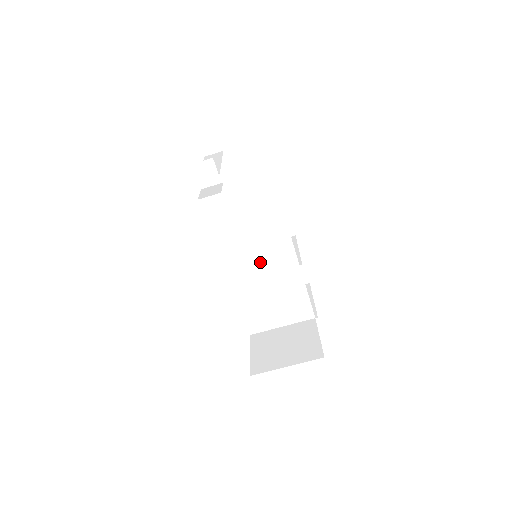
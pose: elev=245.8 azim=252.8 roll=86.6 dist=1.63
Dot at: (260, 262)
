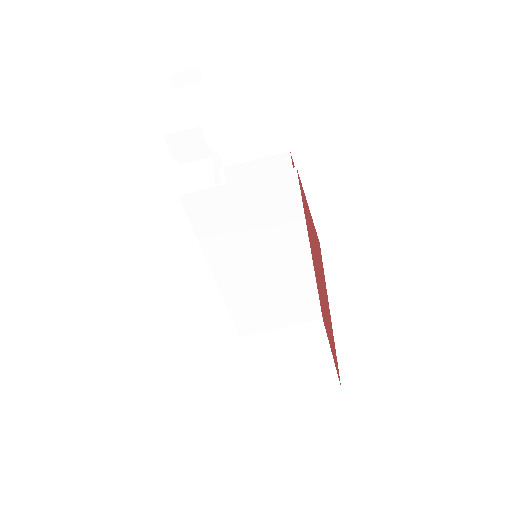
Dot at: (262, 267)
